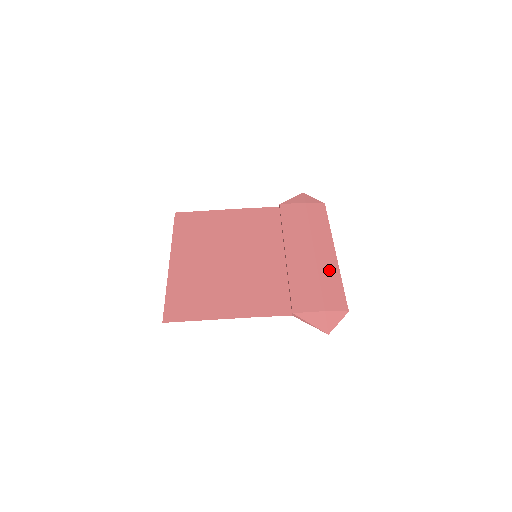
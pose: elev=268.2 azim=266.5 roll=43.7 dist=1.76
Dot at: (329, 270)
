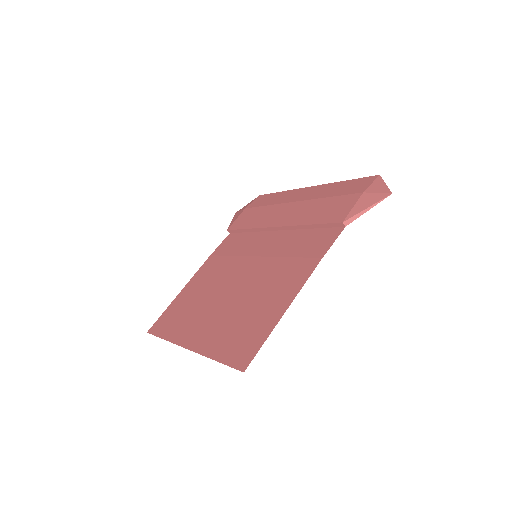
Dot at: (323, 190)
